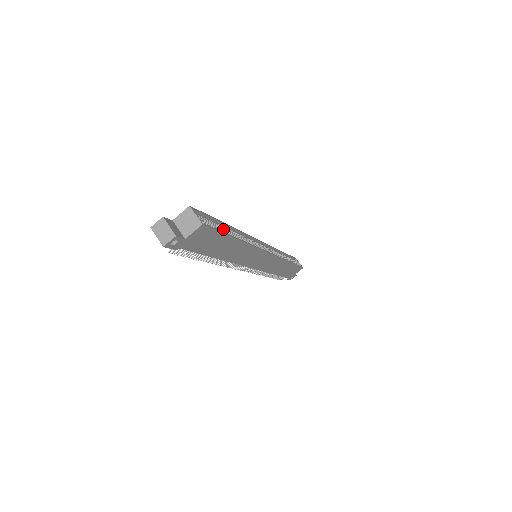
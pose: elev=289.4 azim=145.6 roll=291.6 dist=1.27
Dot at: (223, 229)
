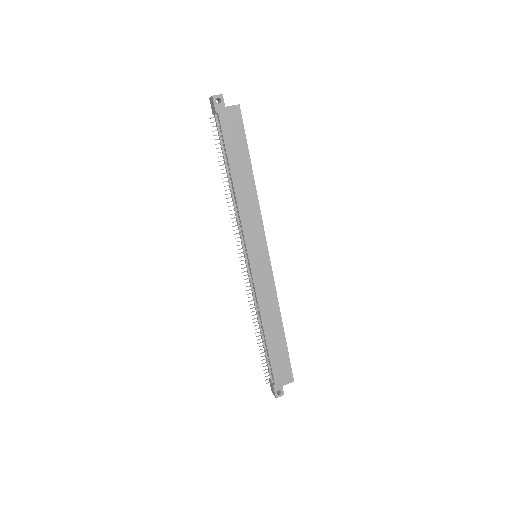
Dot at: occluded
